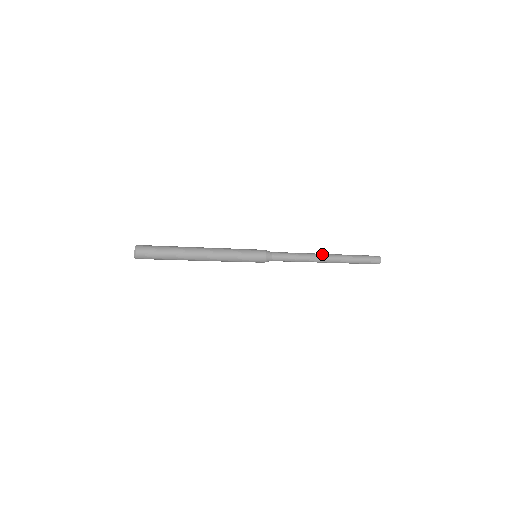
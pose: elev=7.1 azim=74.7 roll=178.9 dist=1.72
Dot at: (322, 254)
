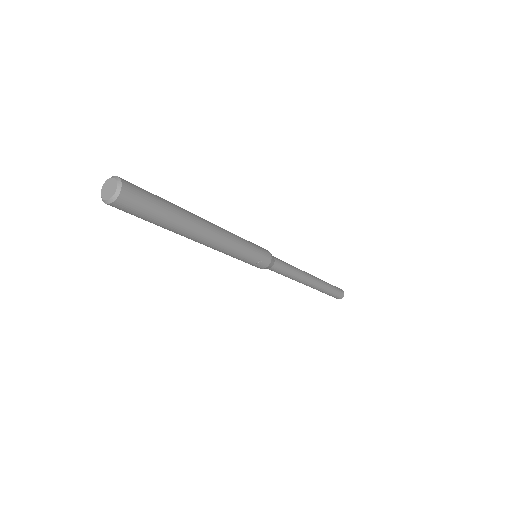
Dot at: occluded
